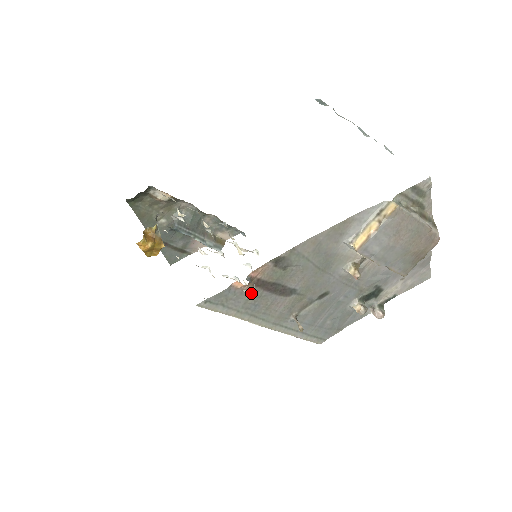
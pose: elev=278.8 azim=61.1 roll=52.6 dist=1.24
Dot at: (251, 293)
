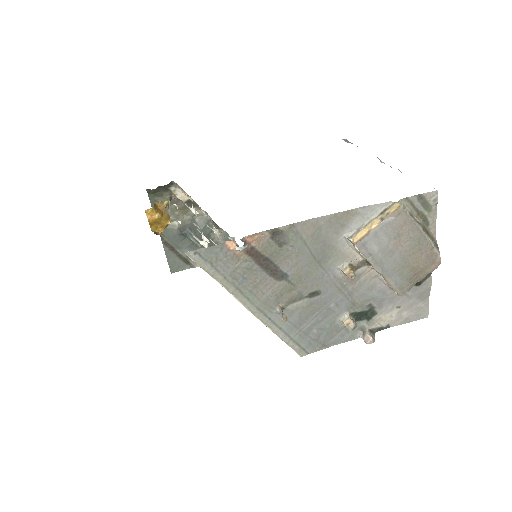
Dot at: (242, 261)
